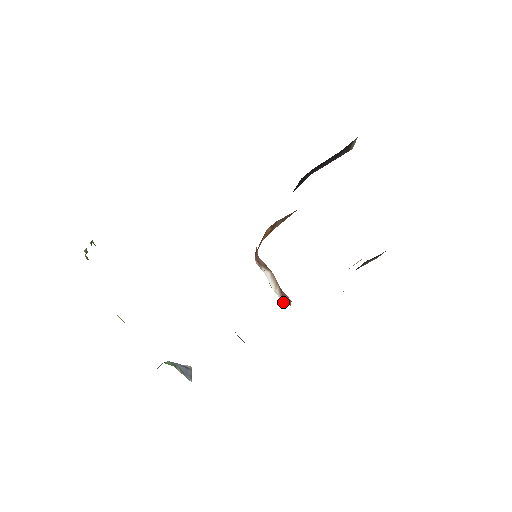
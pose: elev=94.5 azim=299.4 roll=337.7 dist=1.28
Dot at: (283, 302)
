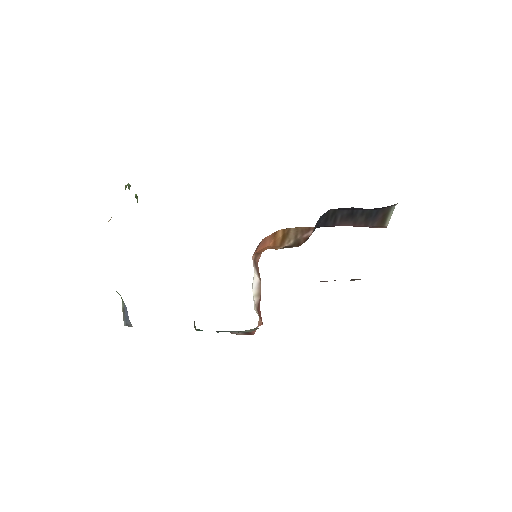
Dot at: (255, 309)
